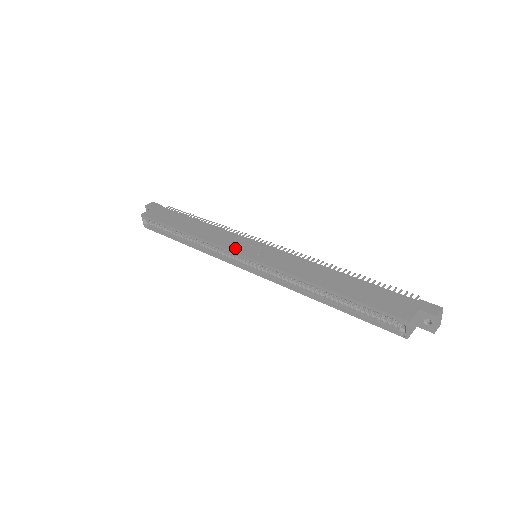
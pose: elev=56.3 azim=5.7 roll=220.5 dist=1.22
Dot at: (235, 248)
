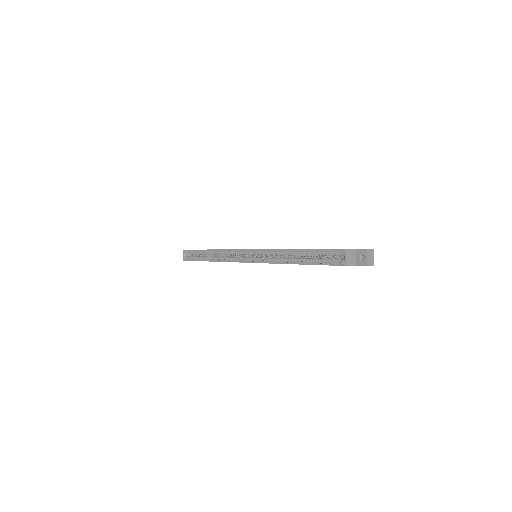
Dot at: occluded
